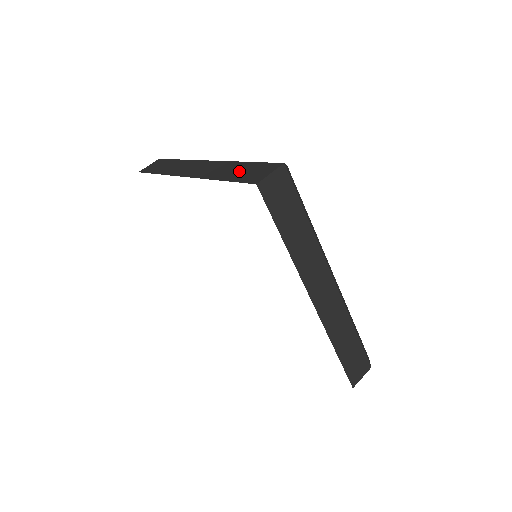
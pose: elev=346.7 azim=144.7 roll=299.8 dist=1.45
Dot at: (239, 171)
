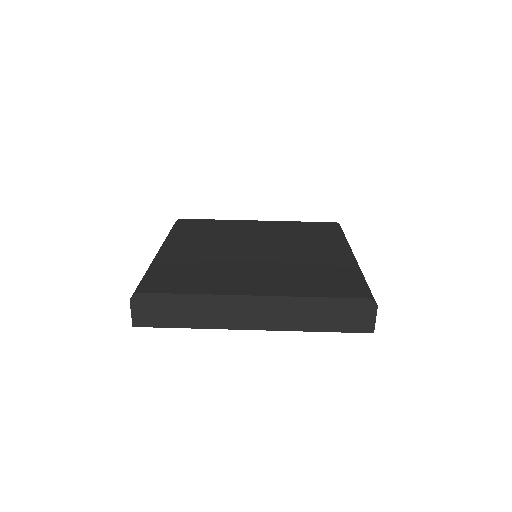
Dot at: (332, 319)
